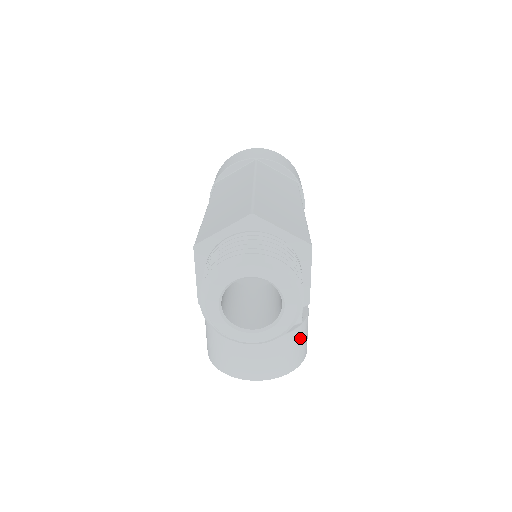
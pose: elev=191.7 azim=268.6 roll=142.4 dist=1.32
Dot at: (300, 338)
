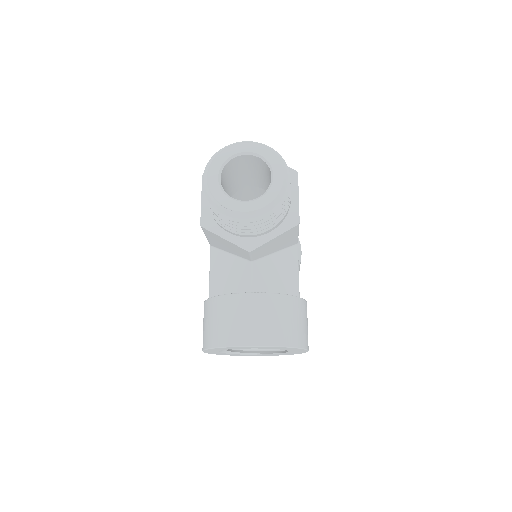
Dot at: (298, 312)
